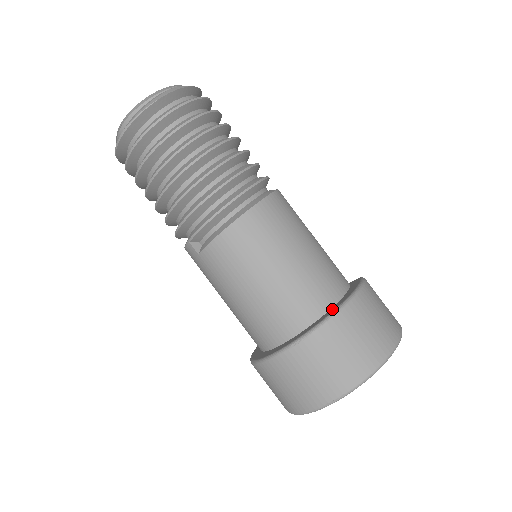
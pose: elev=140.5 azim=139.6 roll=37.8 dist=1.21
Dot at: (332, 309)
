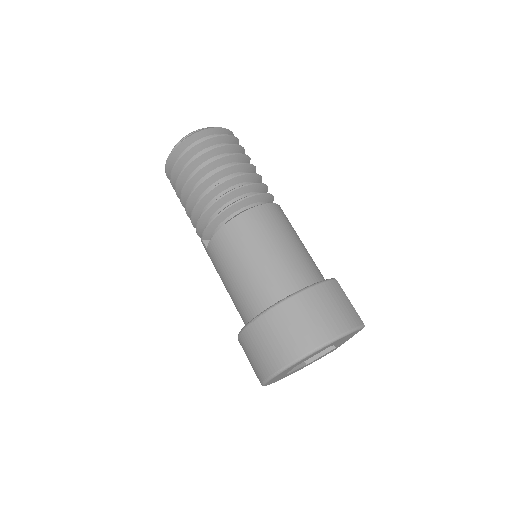
Dot at: occluded
